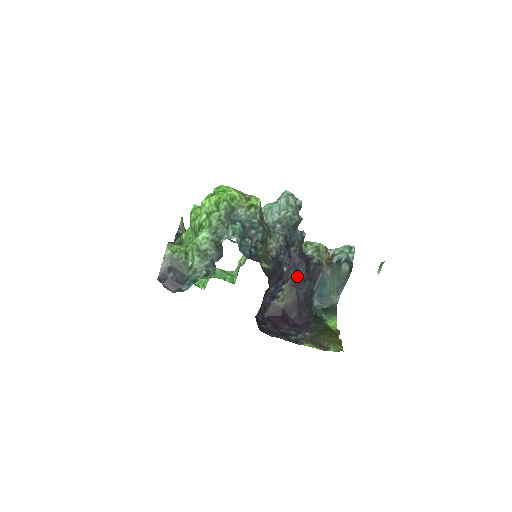
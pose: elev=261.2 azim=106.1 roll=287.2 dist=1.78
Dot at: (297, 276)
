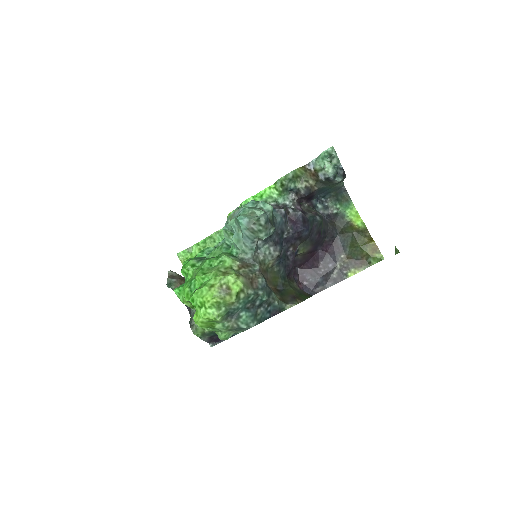
Dot at: (303, 238)
